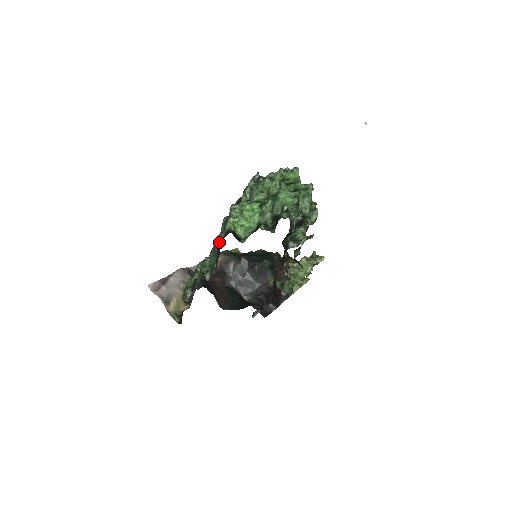
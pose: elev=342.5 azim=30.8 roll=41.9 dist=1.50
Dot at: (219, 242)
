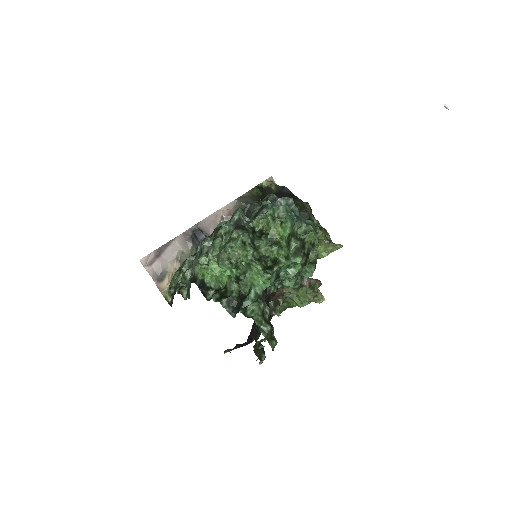
Dot at: (192, 273)
